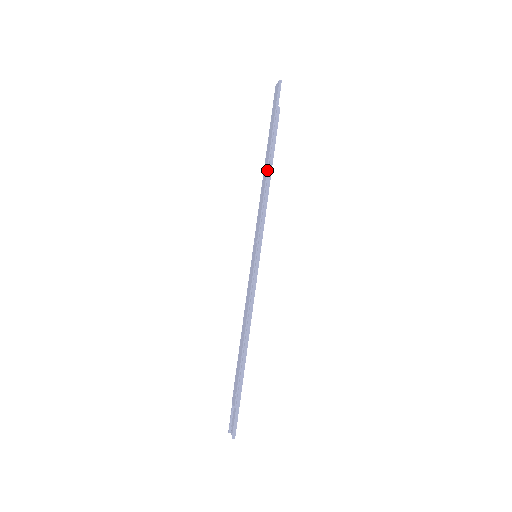
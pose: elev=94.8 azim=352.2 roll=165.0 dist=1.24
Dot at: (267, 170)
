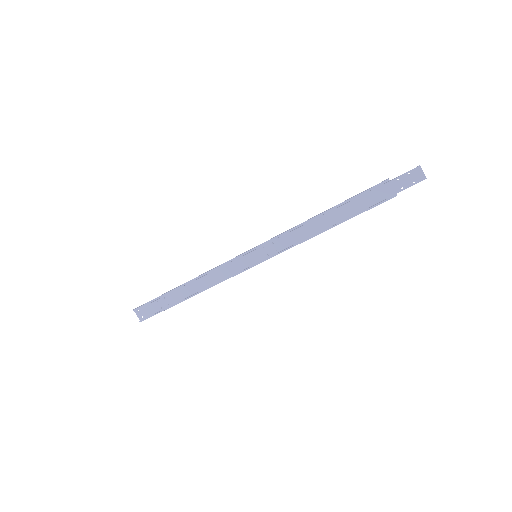
Dot at: (332, 226)
